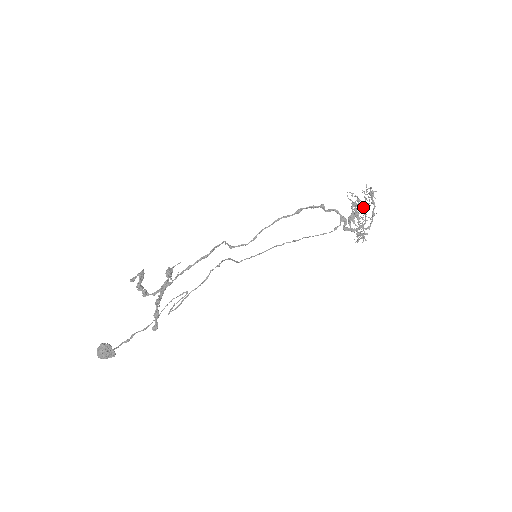
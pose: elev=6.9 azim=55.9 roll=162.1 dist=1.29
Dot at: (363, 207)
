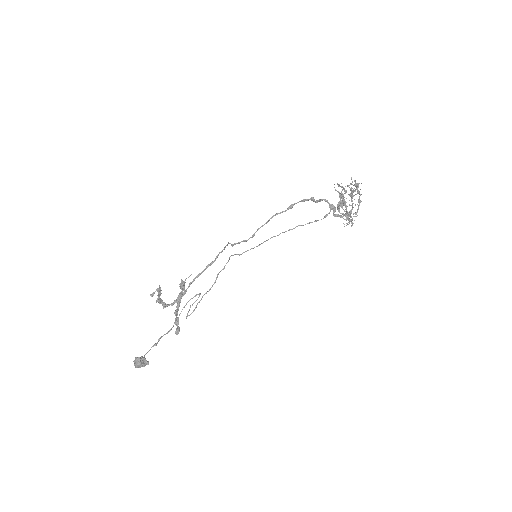
Dot at: (350, 195)
